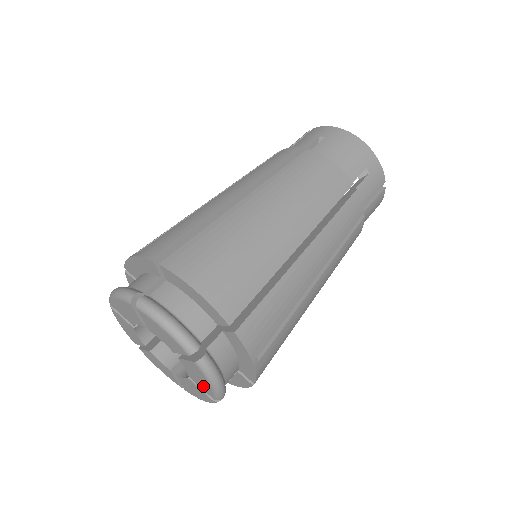
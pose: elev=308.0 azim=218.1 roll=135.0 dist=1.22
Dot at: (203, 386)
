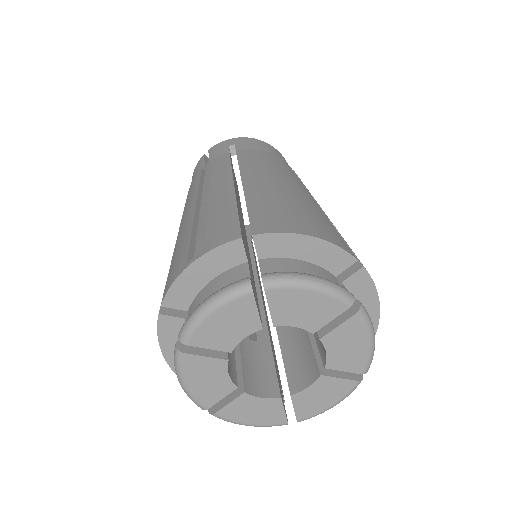
Dot at: (351, 362)
